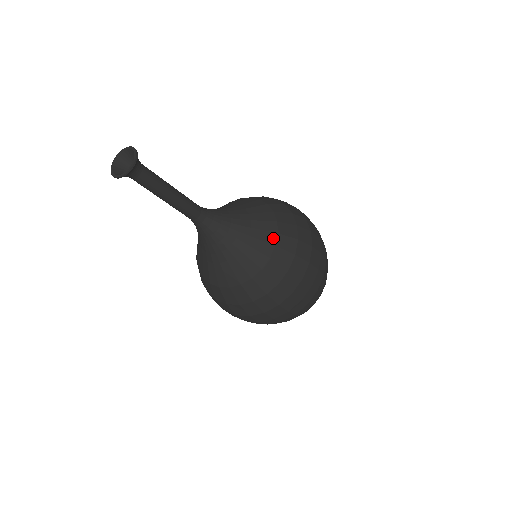
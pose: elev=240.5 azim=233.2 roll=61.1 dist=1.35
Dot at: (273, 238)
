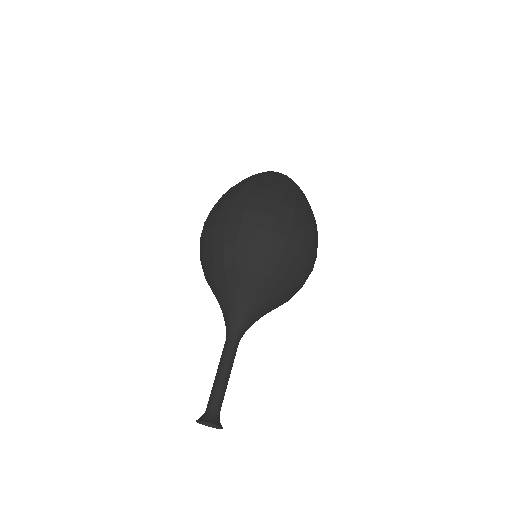
Dot at: (288, 297)
